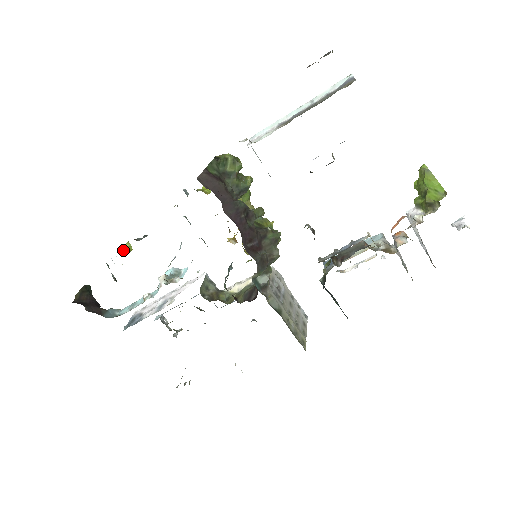
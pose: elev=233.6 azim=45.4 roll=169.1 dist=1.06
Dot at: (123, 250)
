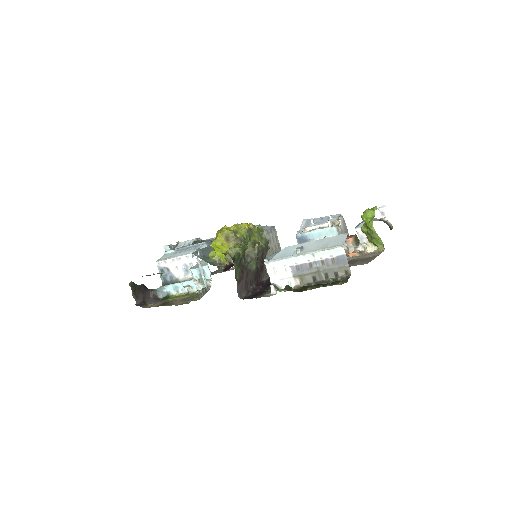
Dot at: occluded
